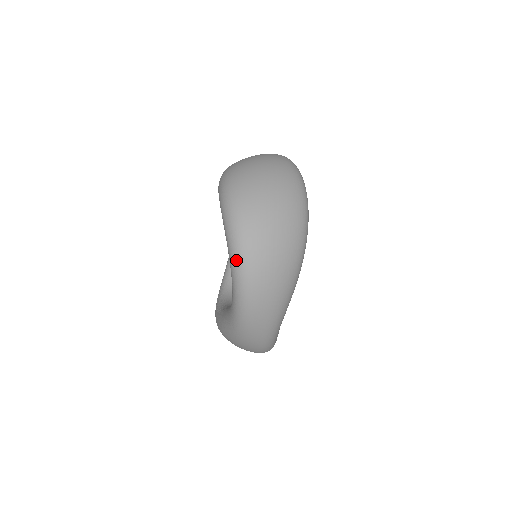
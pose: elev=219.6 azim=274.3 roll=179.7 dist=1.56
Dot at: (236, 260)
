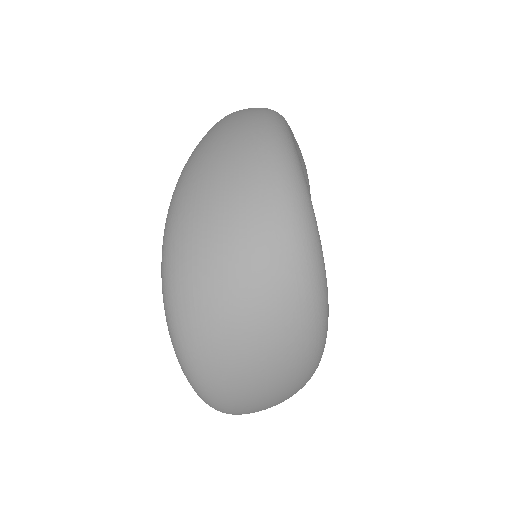
Dot at: occluded
